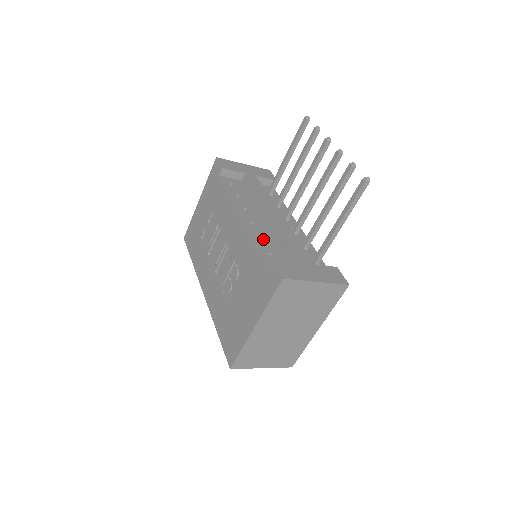
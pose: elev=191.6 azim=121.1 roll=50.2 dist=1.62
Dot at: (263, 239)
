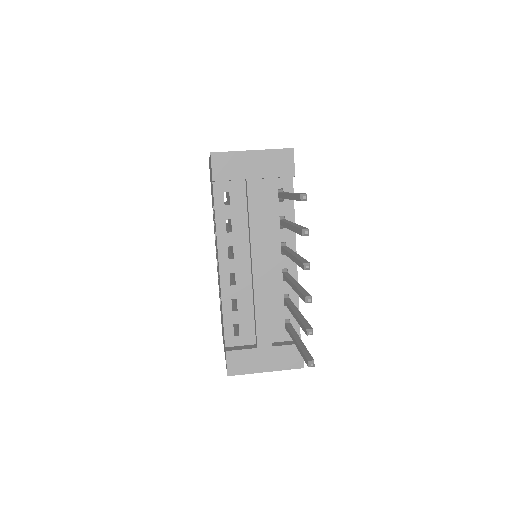
Dot at: (236, 300)
